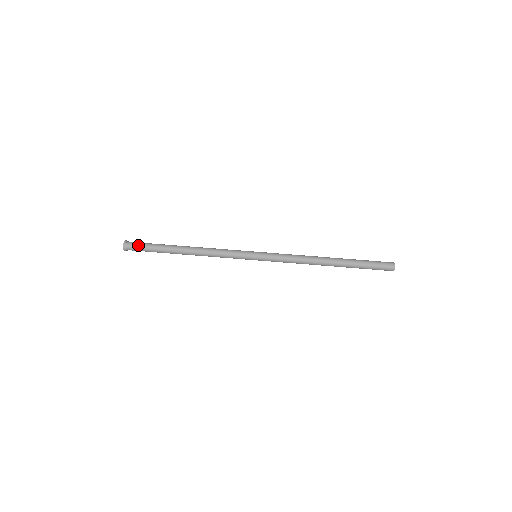
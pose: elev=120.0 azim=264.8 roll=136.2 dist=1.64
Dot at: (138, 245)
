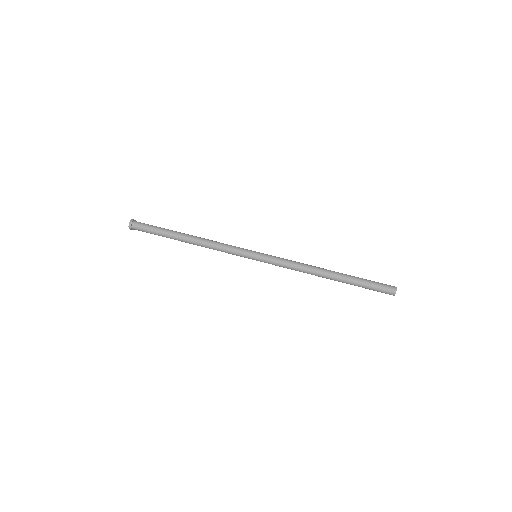
Dot at: (143, 227)
